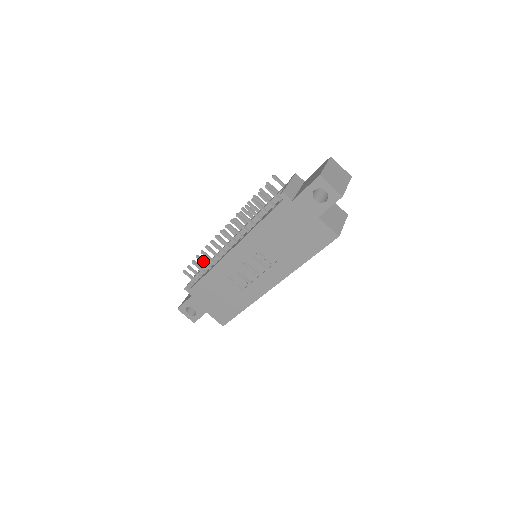
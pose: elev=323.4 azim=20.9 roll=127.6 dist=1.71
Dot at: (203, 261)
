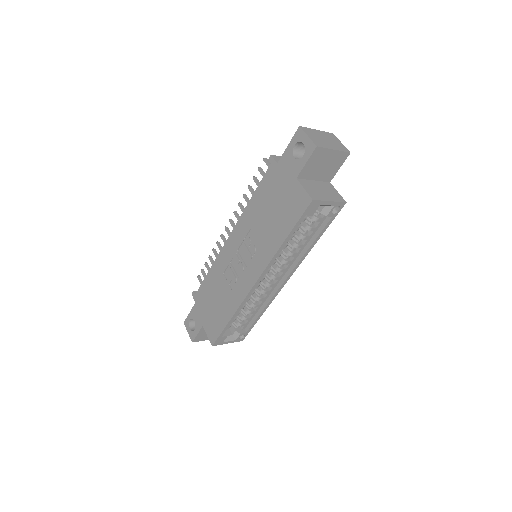
Dot at: (212, 261)
